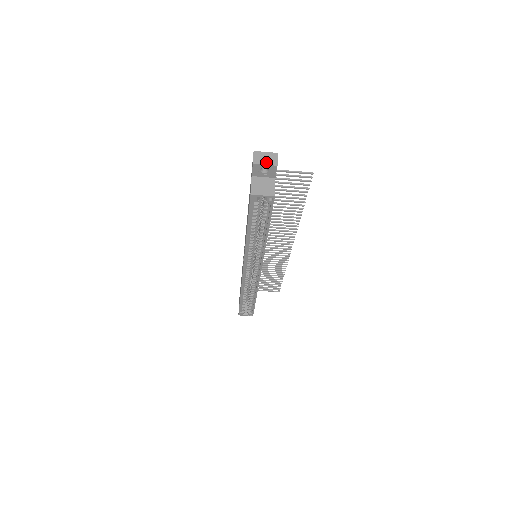
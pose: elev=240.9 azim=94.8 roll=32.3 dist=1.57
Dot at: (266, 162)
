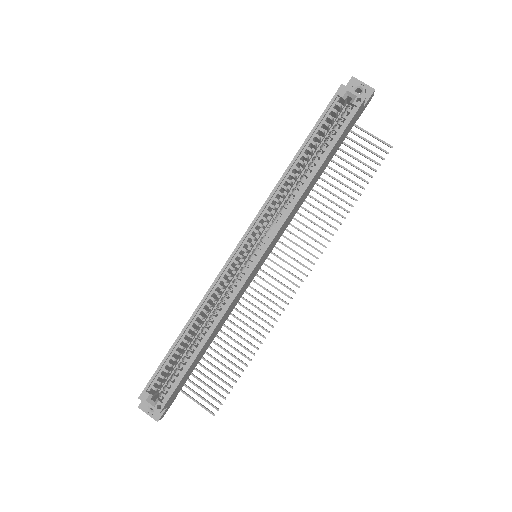
Dot at: (364, 84)
